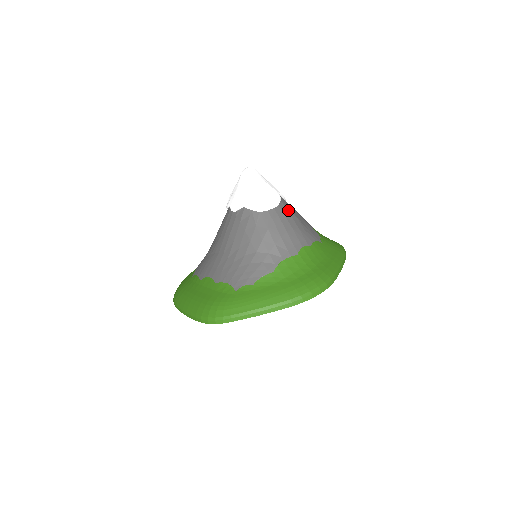
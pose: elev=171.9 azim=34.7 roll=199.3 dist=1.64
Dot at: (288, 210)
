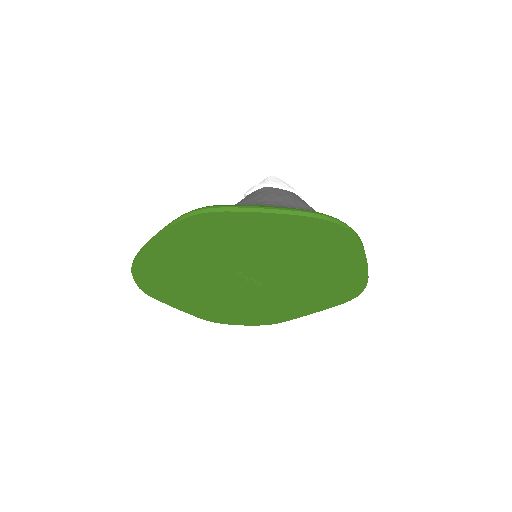
Dot at: occluded
